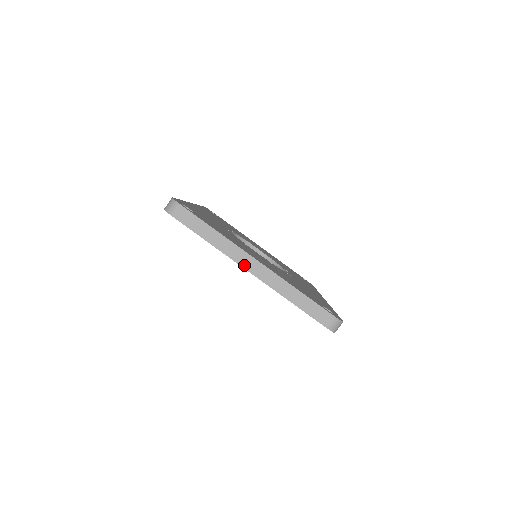
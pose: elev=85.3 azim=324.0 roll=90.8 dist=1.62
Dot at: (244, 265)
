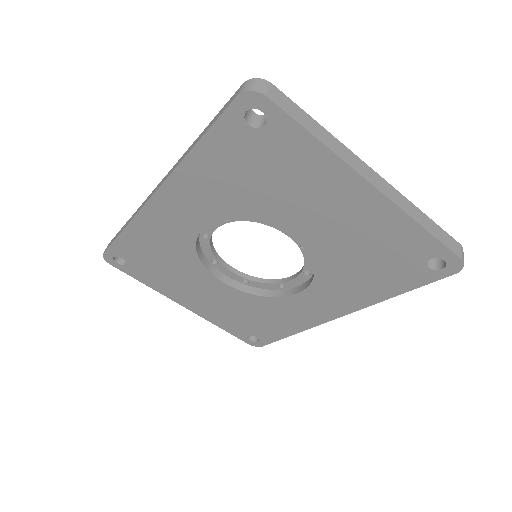
Dot at: (365, 176)
